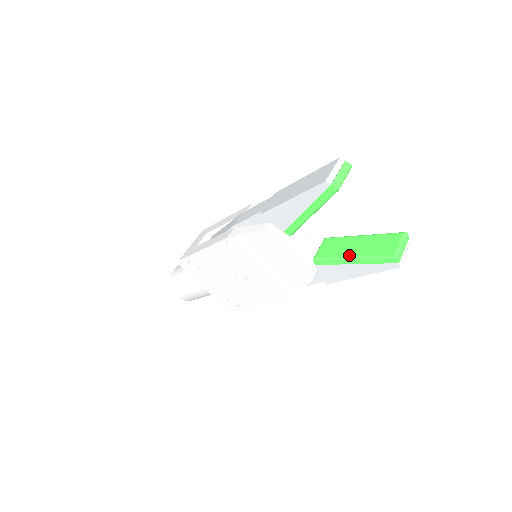
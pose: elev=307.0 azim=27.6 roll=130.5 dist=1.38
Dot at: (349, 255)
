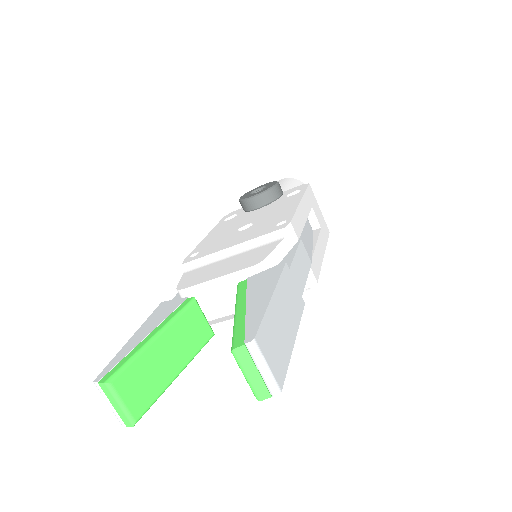
Dot at: occluded
